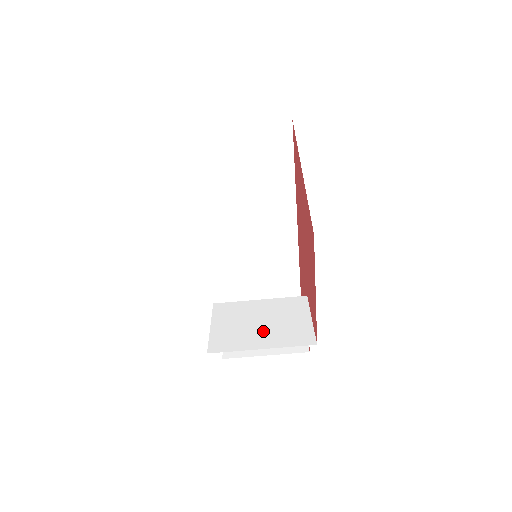
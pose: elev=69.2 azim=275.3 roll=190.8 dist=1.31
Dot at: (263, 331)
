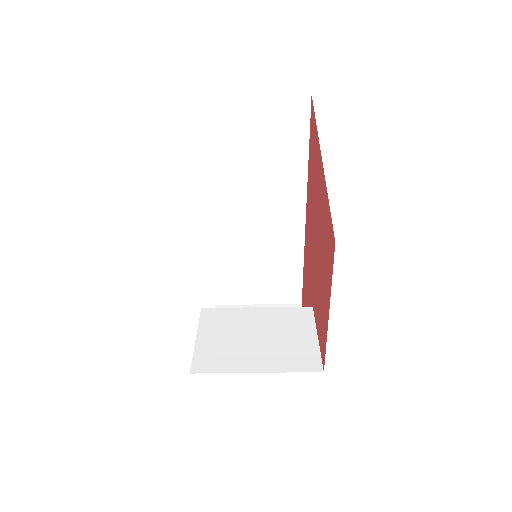
Dot at: (259, 349)
